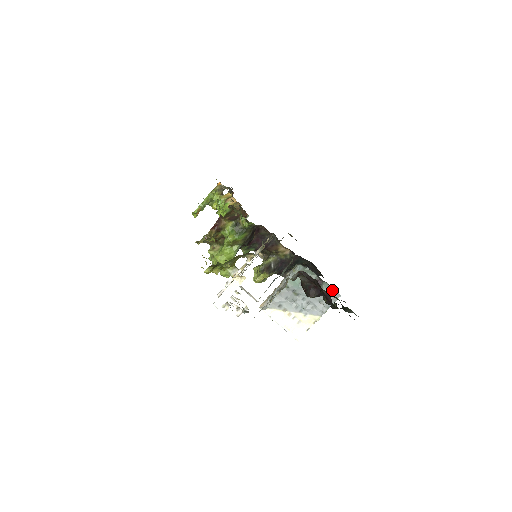
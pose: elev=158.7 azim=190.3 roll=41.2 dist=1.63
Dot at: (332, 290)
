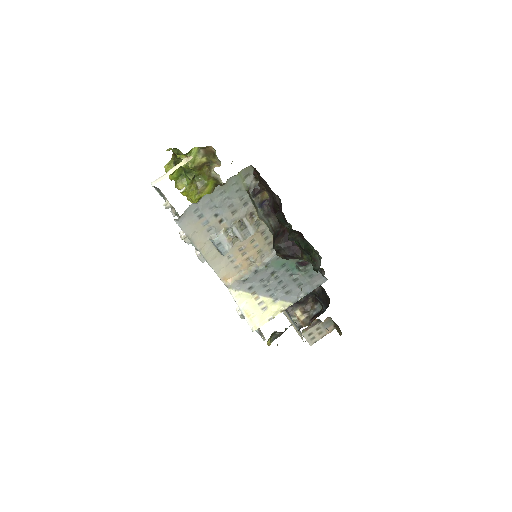
Dot at: (318, 274)
